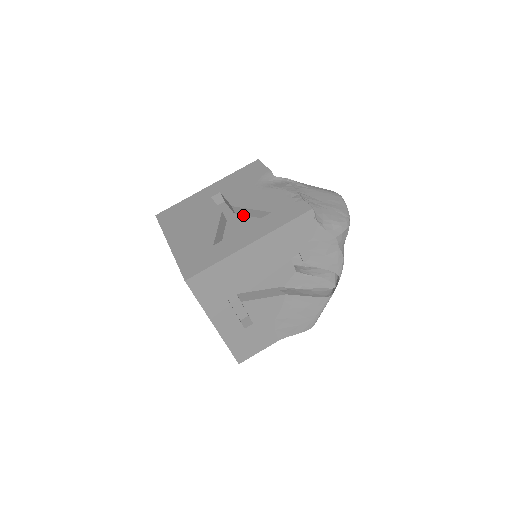
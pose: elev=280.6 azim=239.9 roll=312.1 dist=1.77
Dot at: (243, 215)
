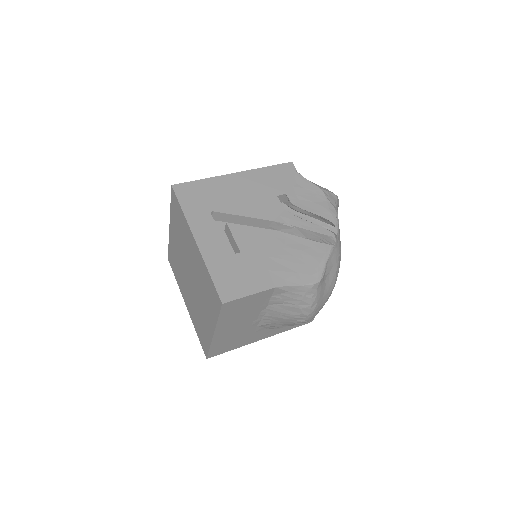
Dot at: occluded
